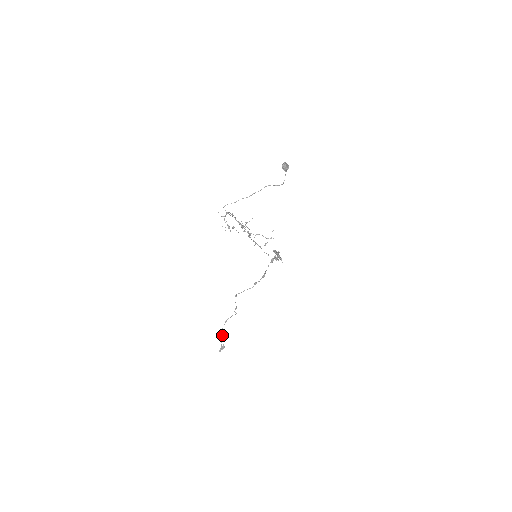
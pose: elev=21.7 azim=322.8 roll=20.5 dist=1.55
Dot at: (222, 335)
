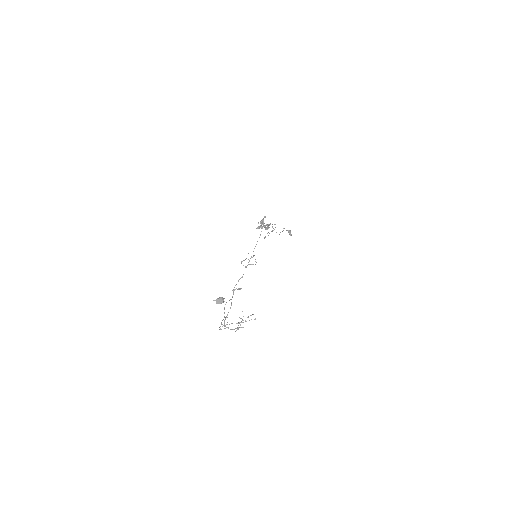
Dot at: occluded
